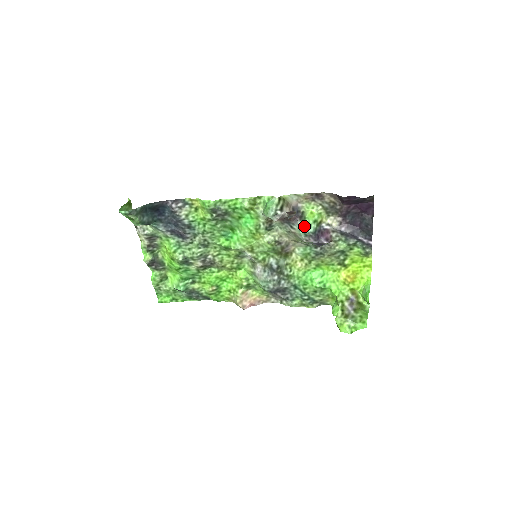
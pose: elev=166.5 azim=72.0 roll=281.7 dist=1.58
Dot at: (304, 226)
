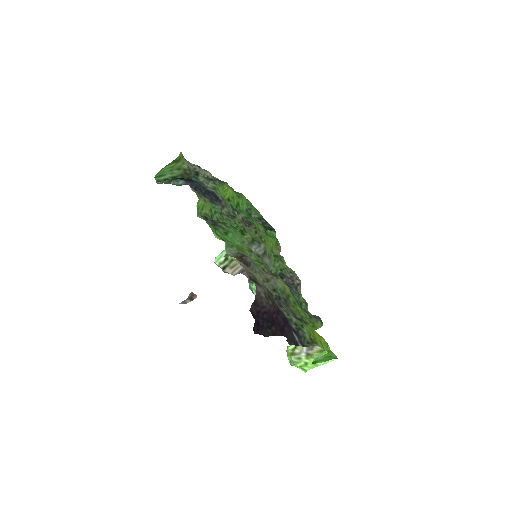
Dot at: (251, 287)
